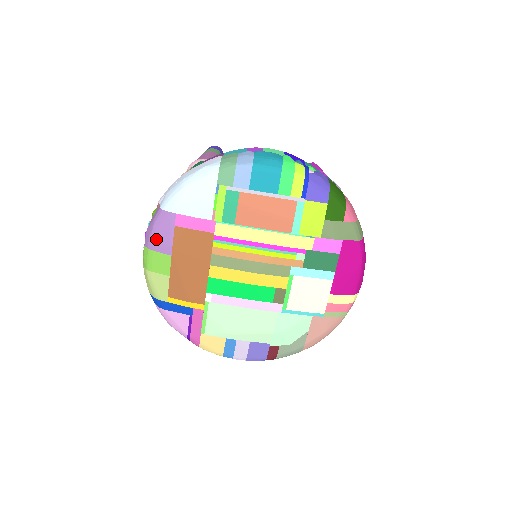
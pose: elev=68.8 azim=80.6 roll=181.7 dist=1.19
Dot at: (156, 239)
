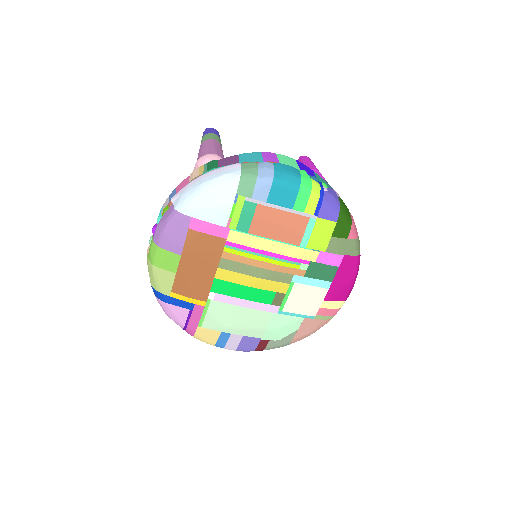
Dot at: (167, 238)
